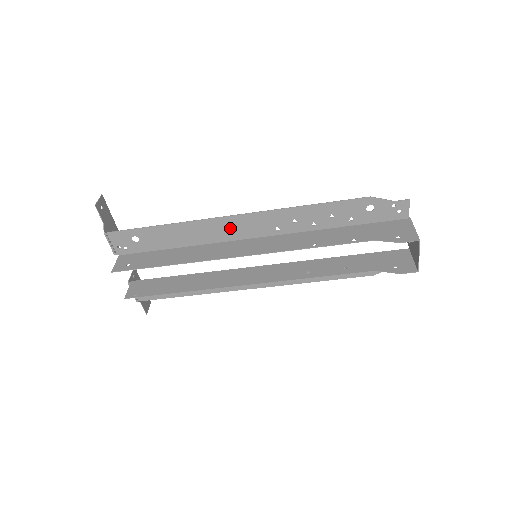
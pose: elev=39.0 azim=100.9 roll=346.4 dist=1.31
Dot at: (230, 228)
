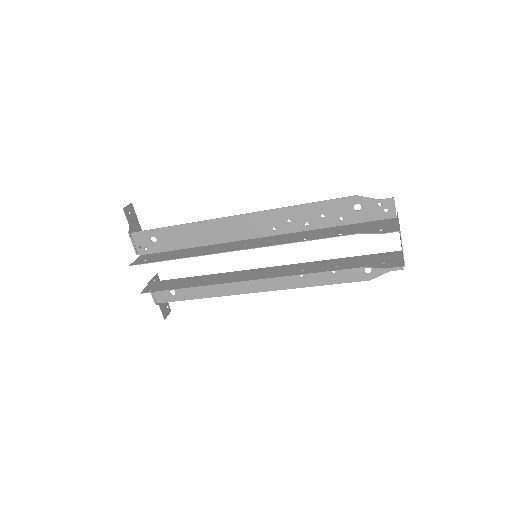
Dot at: (232, 228)
